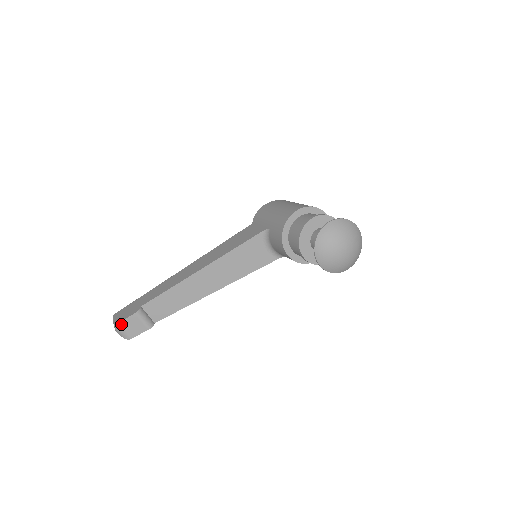
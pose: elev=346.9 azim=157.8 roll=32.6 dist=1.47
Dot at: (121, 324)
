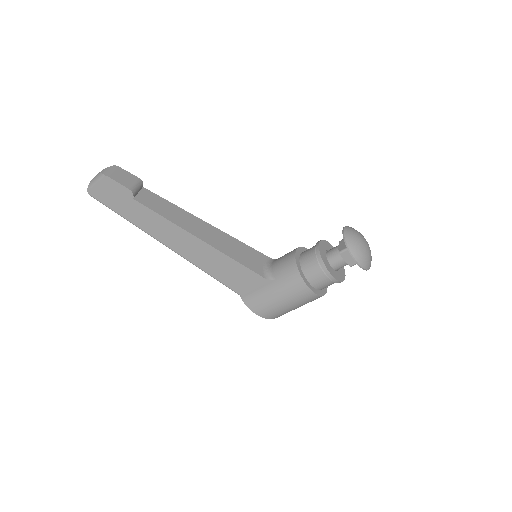
Dot at: (120, 169)
